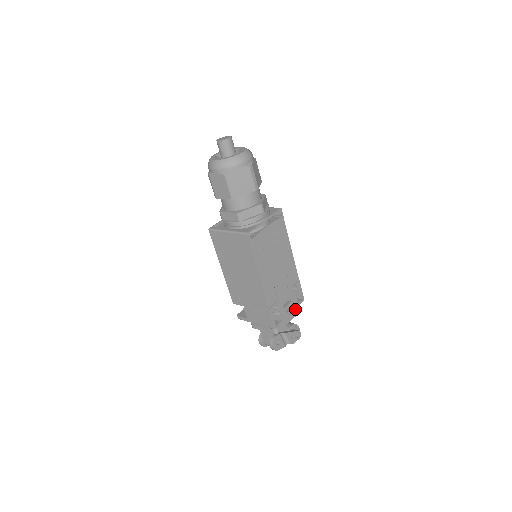
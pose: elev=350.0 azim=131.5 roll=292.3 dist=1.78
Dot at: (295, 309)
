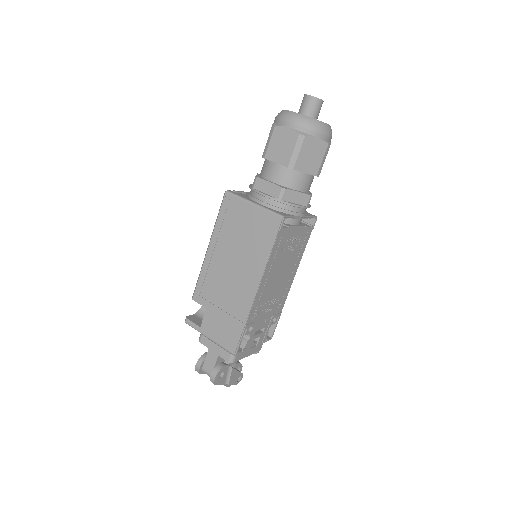
Dot at: (260, 344)
